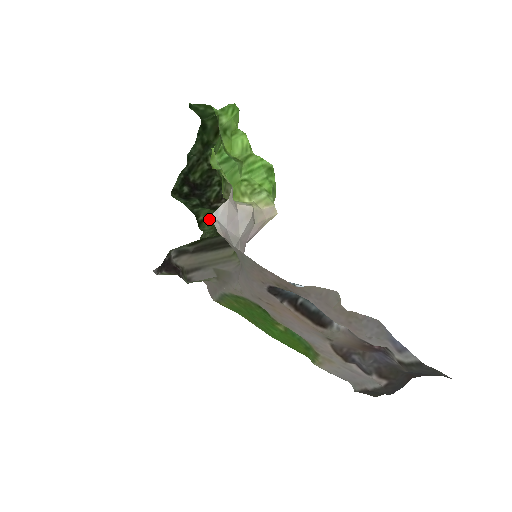
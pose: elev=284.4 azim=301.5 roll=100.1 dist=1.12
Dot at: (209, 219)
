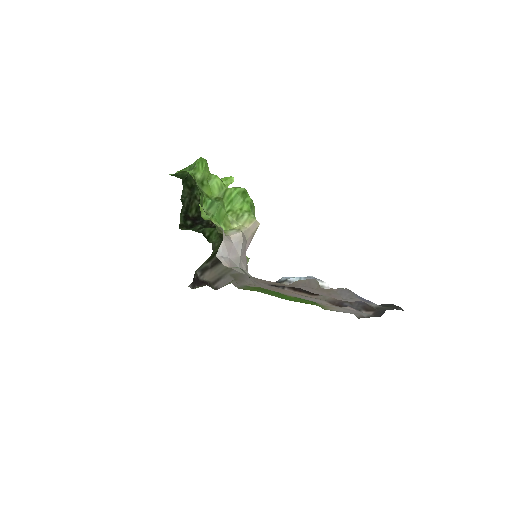
Dot at: (213, 233)
